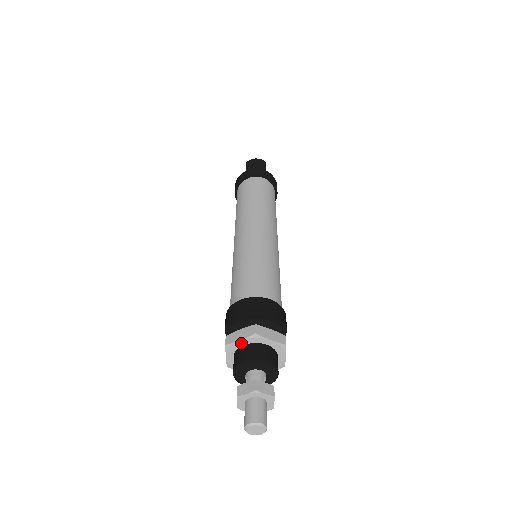
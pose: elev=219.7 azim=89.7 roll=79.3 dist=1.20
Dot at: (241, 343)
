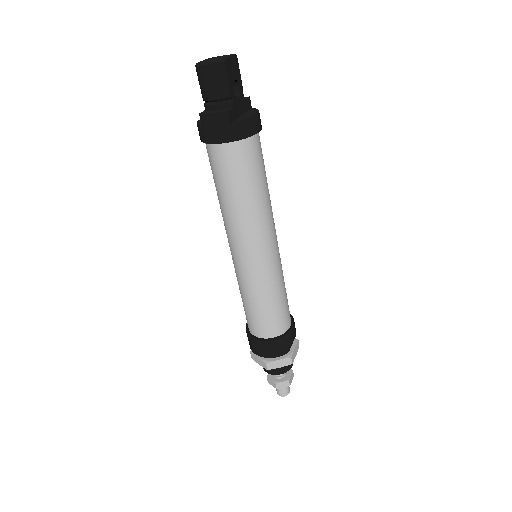
Dot at: occluded
